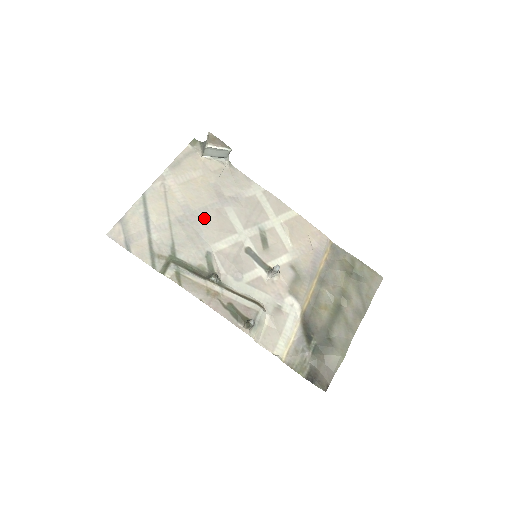
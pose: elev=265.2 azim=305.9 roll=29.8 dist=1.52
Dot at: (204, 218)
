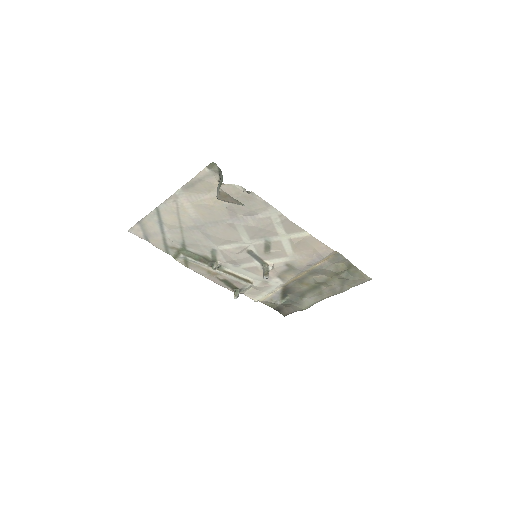
Dot at: (213, 229)
